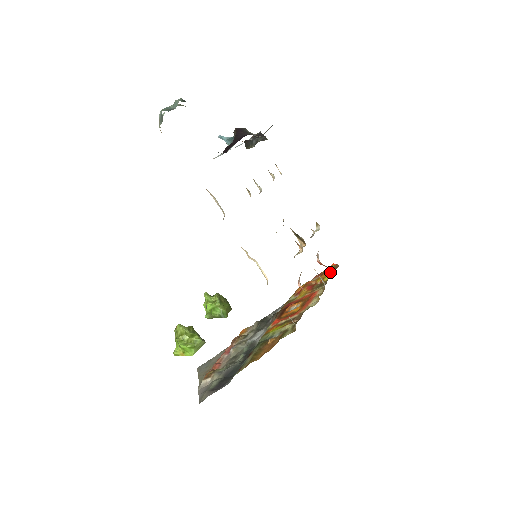
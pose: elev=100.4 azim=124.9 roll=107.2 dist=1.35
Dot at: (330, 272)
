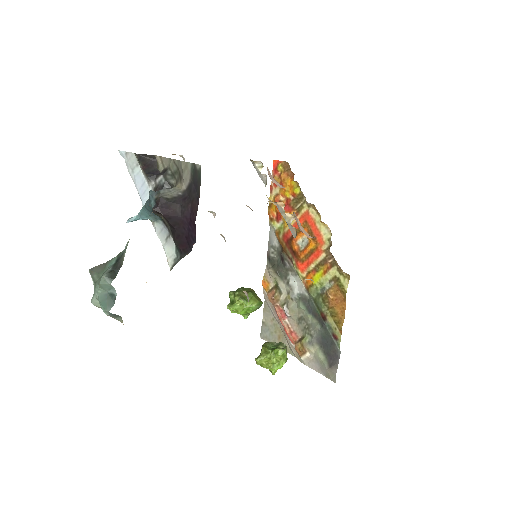
Dot at: (294, 182)
